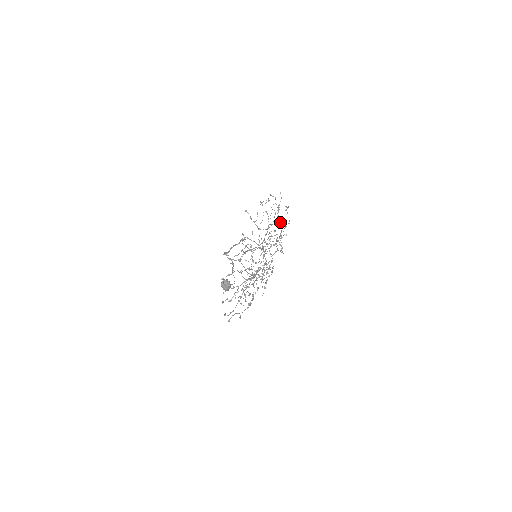
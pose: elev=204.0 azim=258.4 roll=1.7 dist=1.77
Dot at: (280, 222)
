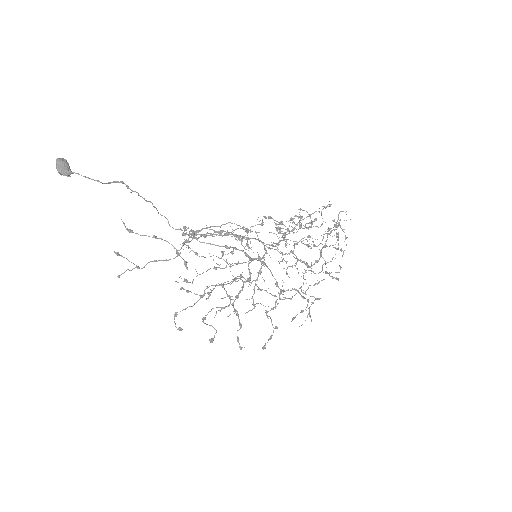
Dot at: occluded
